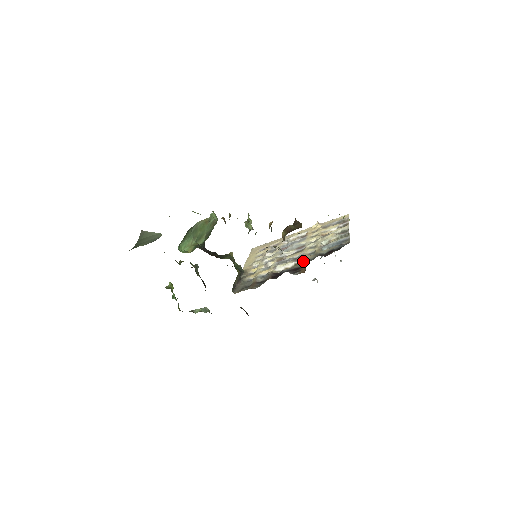
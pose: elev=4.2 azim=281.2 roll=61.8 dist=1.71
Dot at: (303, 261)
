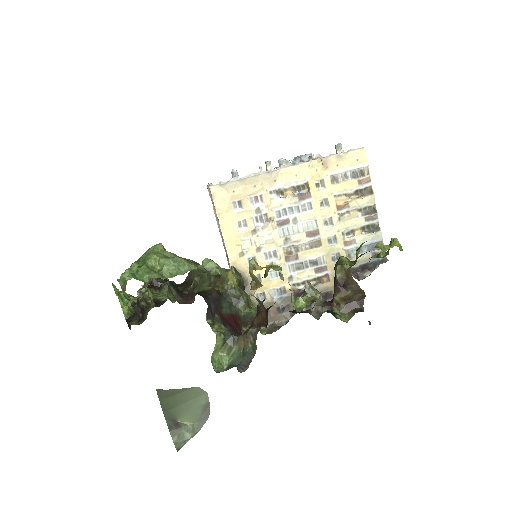
Dot at: (331, 279)
